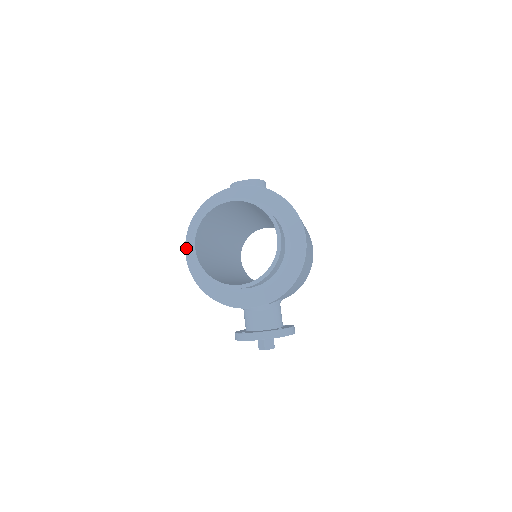
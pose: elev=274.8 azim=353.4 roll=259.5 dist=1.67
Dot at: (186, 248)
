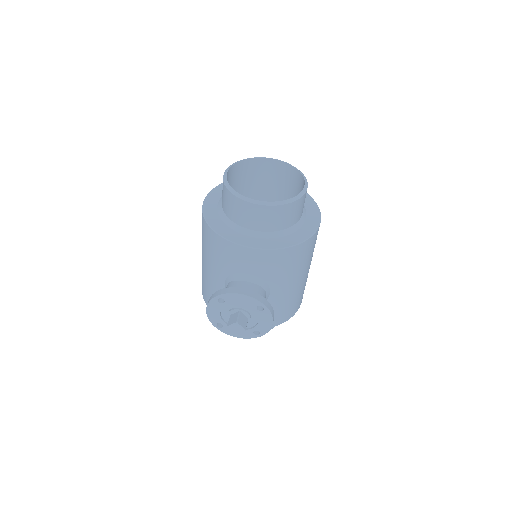
Dot at: (207, 196)
